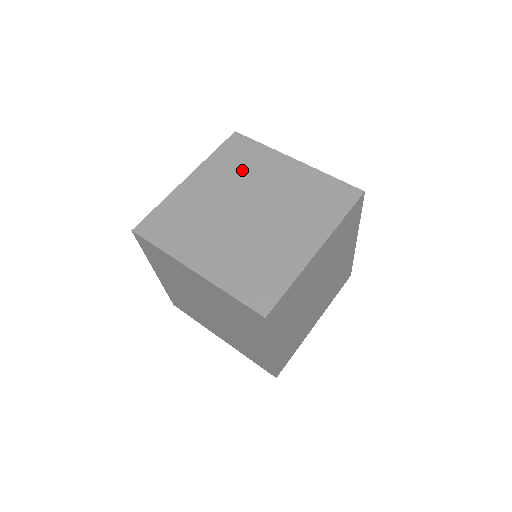
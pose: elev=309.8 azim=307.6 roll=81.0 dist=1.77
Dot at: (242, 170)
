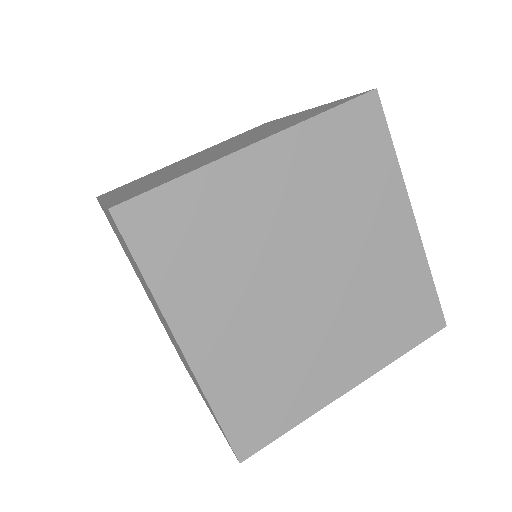
Dot at: (242, 135)
